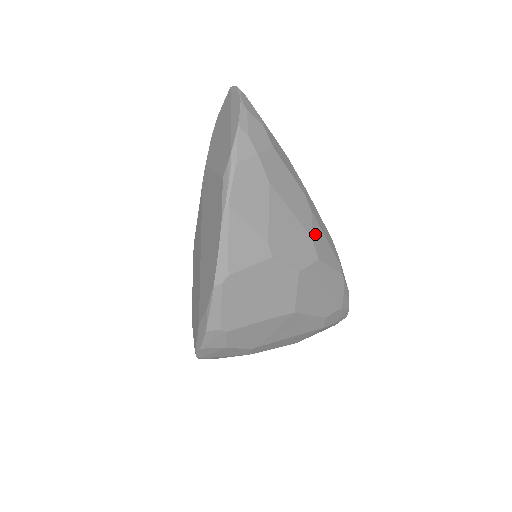
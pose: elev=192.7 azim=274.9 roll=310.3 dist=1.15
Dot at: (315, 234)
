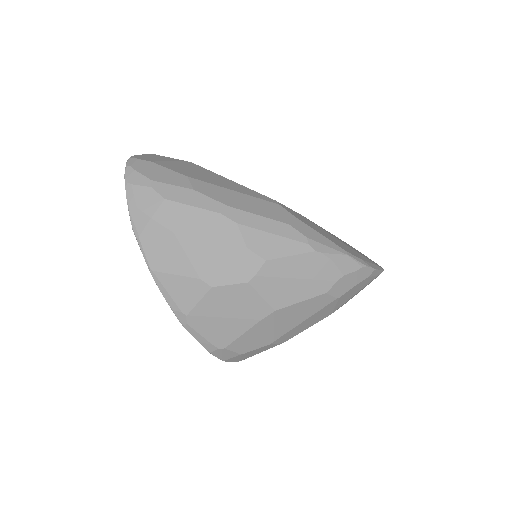
Dot at: (251, 241)
